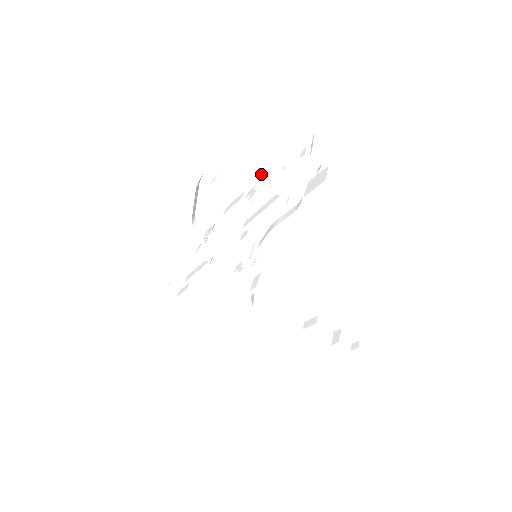
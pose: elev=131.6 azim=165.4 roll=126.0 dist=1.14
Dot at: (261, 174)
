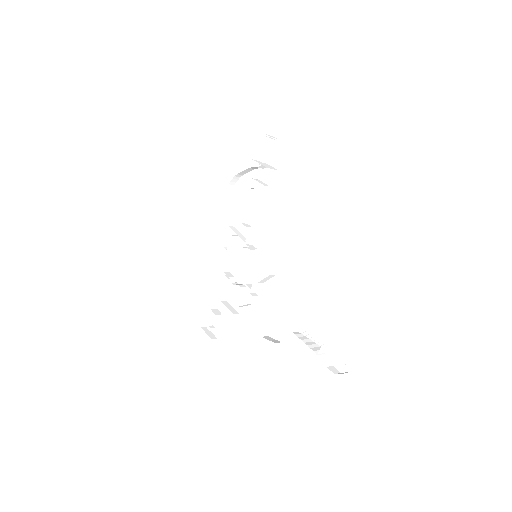
Dot at: (256, 179)
